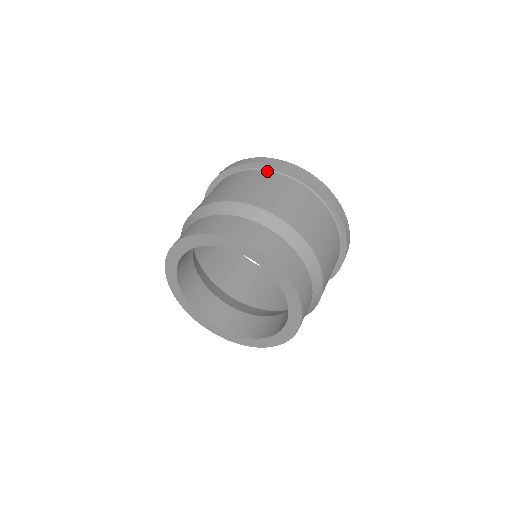
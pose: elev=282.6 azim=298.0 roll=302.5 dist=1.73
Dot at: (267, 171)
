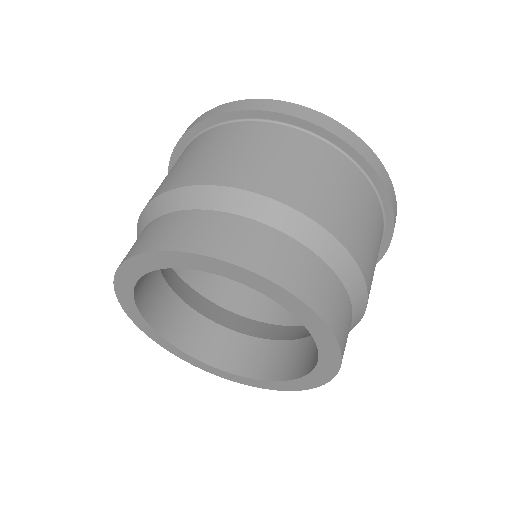
Dot at: (254, 122)
